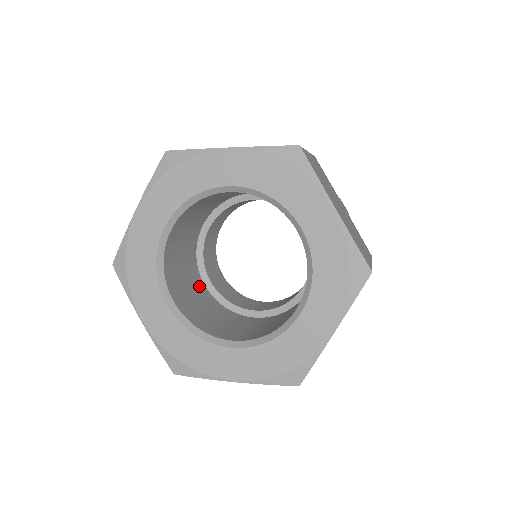
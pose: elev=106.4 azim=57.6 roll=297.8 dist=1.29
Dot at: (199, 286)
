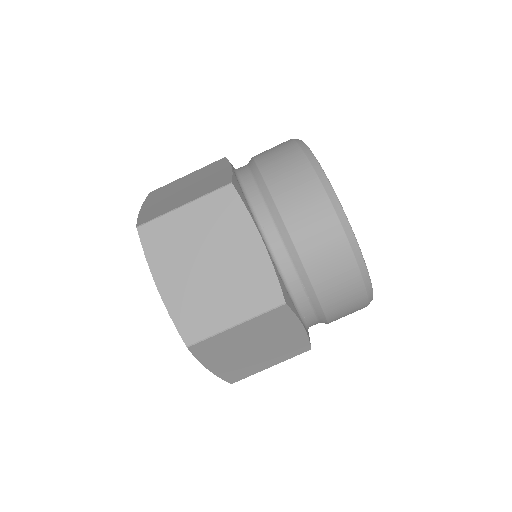
Dot at: occluded
